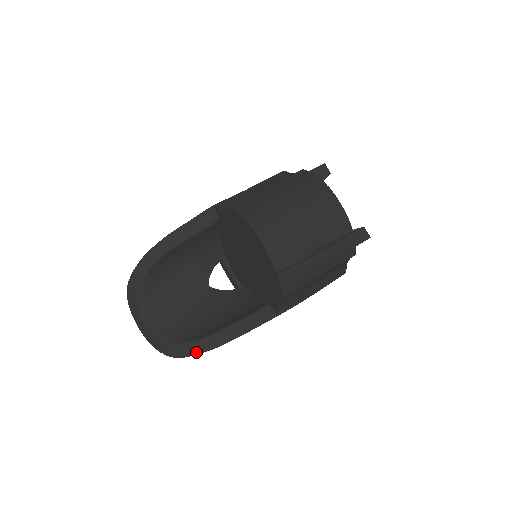
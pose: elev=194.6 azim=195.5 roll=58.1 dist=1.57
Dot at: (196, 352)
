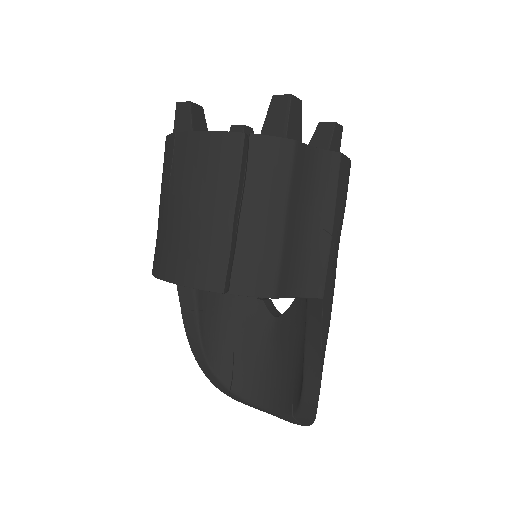
Dot at: (314, 407)
